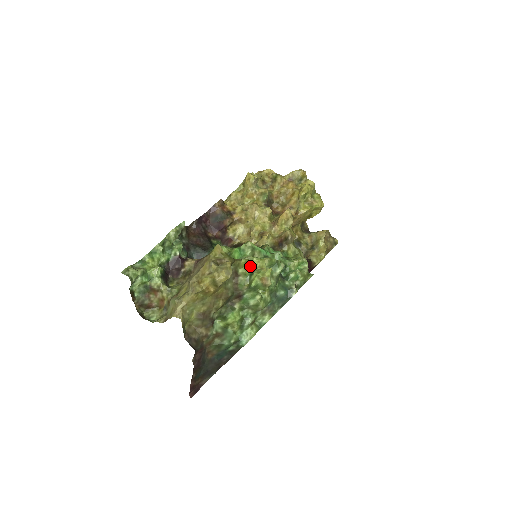
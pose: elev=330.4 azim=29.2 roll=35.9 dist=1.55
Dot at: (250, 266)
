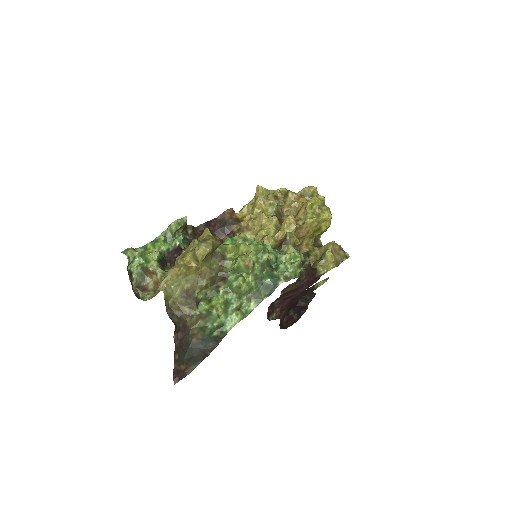
Dot at: (238, 252)
